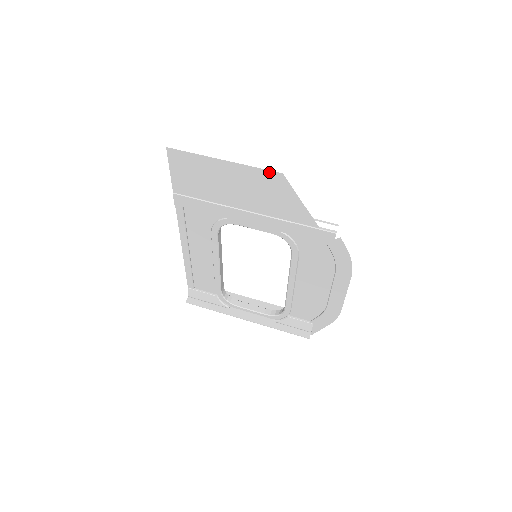
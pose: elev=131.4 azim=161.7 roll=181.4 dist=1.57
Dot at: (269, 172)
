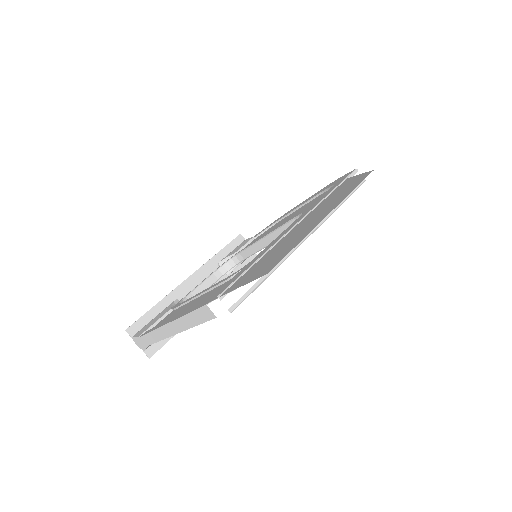
Dot at: occluded
